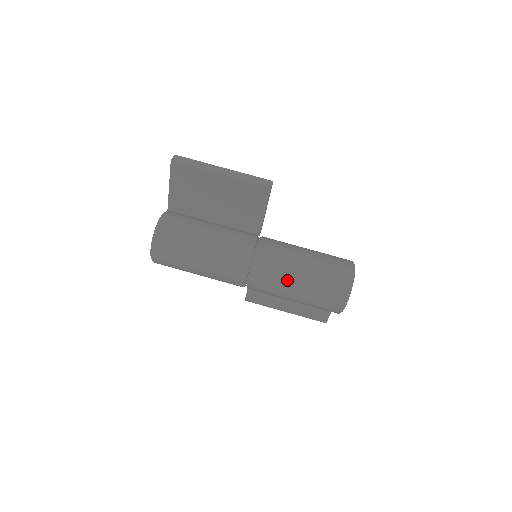
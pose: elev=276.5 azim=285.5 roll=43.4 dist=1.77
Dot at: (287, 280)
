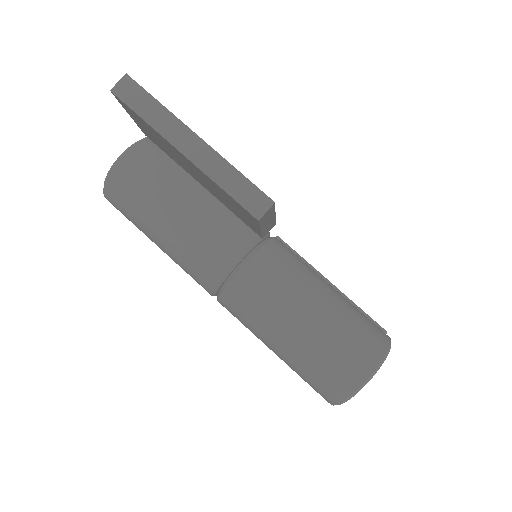
Dot at: (260, 336)
